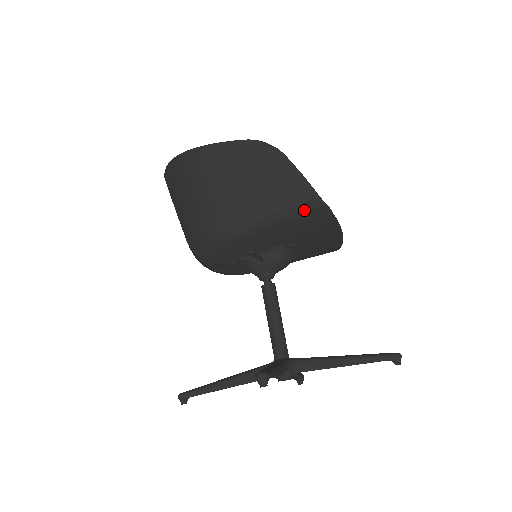
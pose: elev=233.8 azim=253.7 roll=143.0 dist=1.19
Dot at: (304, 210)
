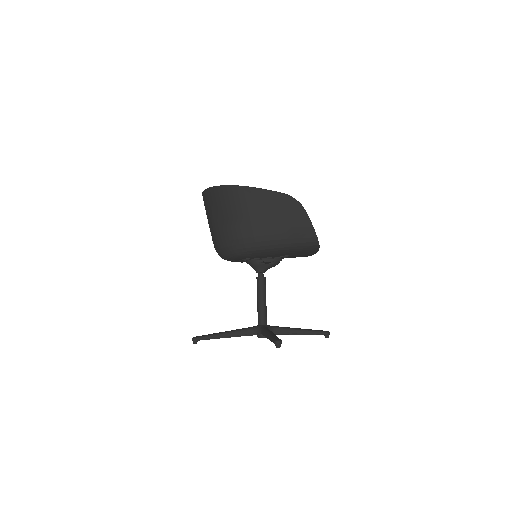
Dot at: (307, 245)
